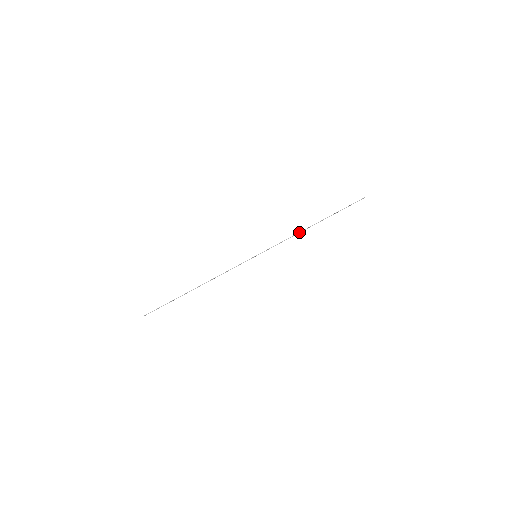
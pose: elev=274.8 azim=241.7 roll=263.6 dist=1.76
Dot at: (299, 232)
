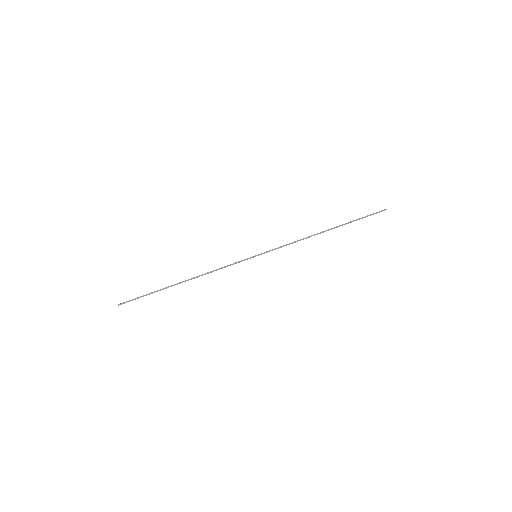
Dot at: (308, 237)
